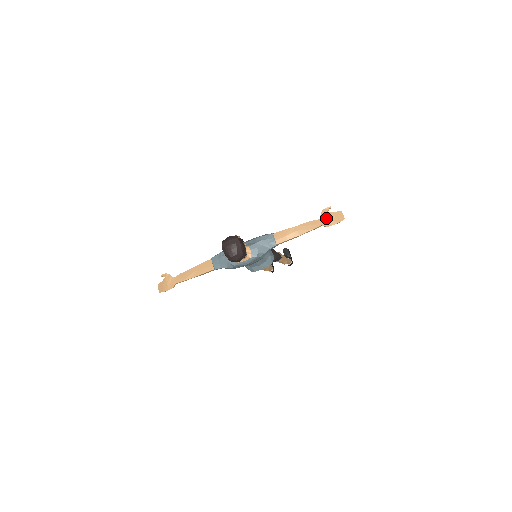
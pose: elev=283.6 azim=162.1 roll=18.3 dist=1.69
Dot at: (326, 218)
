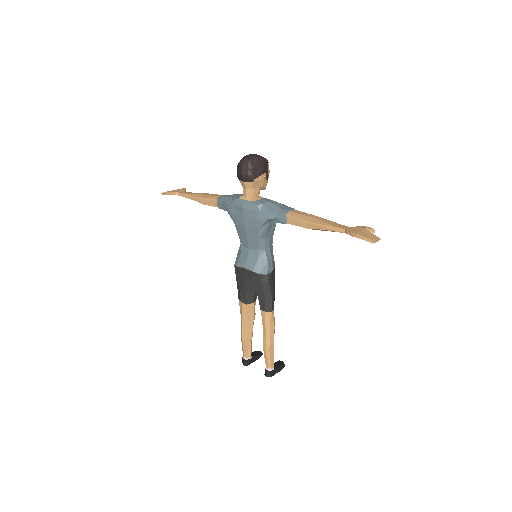
Dot at: (358, 229)
